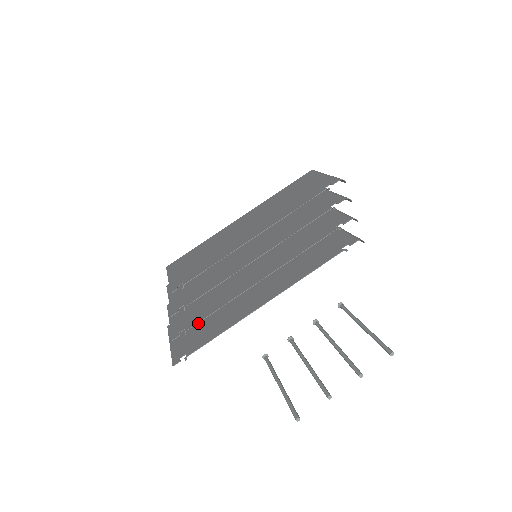
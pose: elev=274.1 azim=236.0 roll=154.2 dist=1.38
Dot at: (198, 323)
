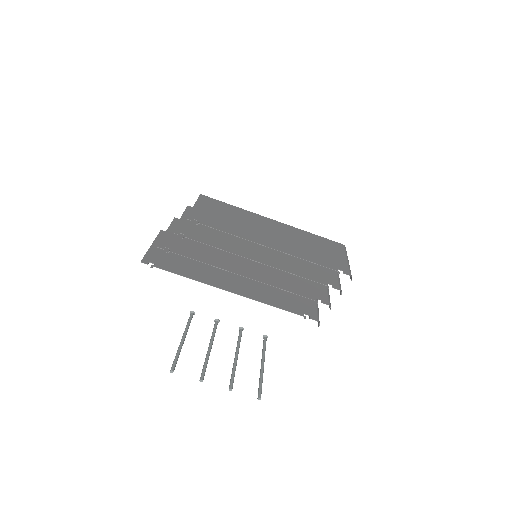
Dot at: occluded
